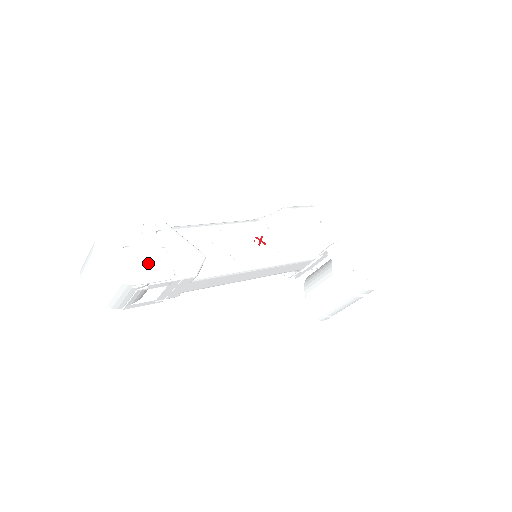
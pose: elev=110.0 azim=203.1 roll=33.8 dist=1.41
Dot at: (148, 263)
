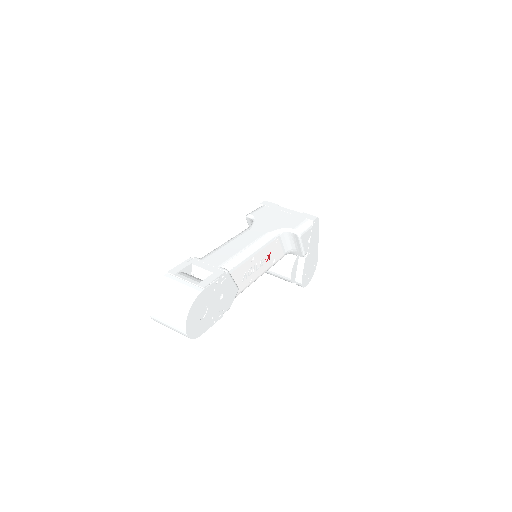
Dot at: (210, 315)
